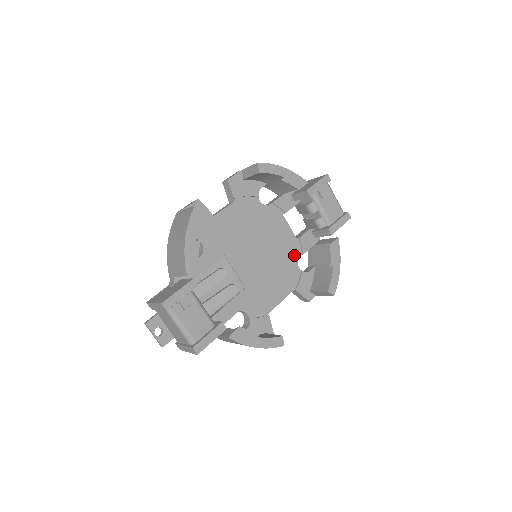
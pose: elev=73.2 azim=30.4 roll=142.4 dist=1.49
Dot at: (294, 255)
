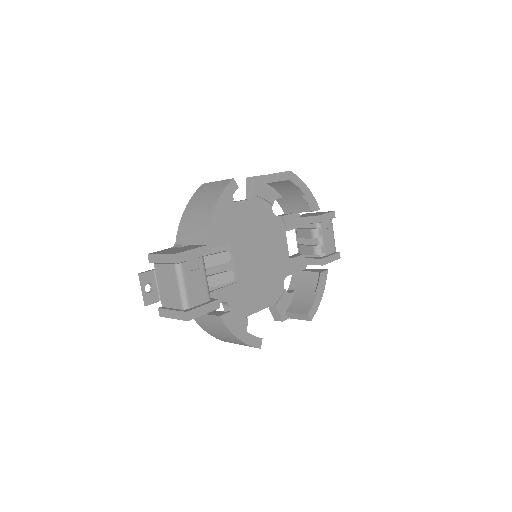
Dot at: (283, 272)
